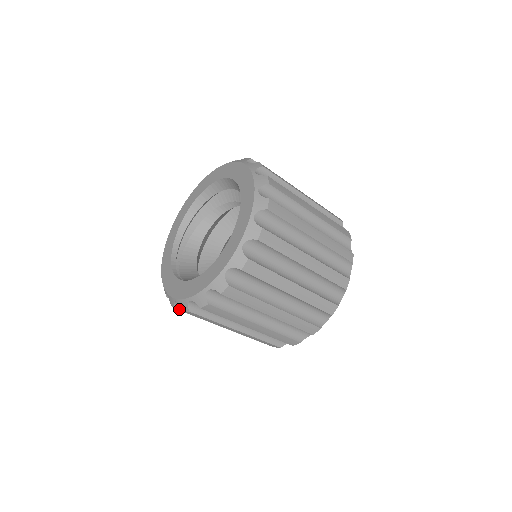
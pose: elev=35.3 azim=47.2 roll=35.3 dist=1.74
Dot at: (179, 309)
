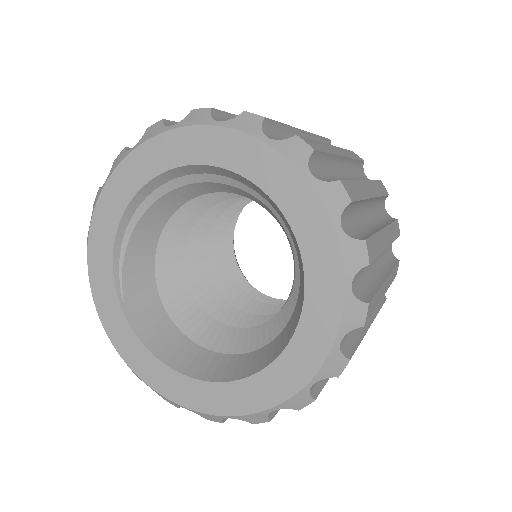
Dot at: occluded
